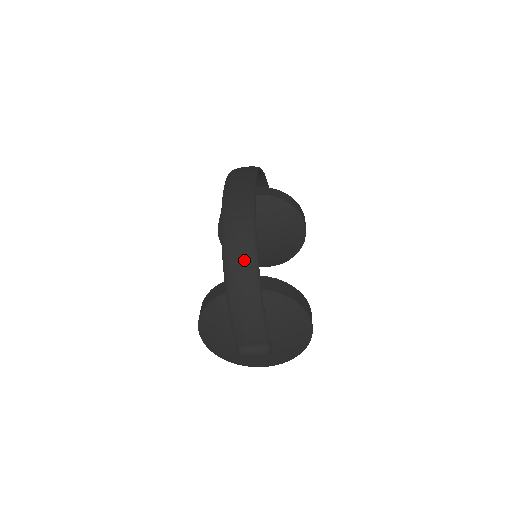
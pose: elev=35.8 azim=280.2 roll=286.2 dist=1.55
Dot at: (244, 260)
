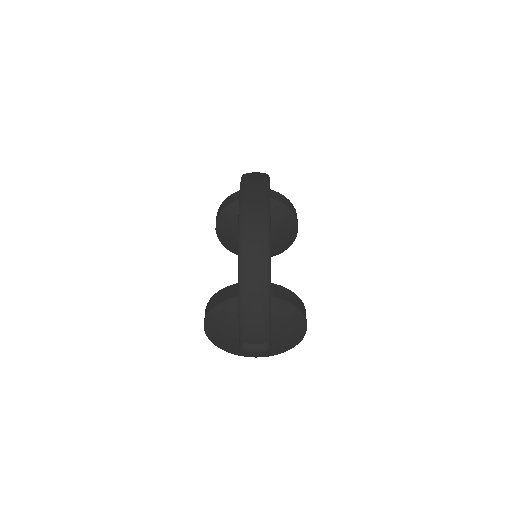
Dot at: (258, 270)
